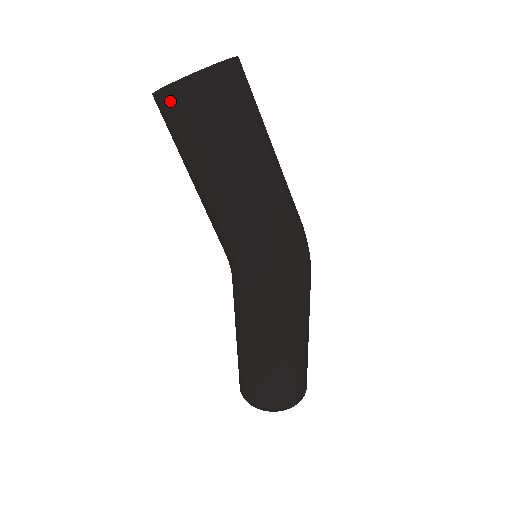
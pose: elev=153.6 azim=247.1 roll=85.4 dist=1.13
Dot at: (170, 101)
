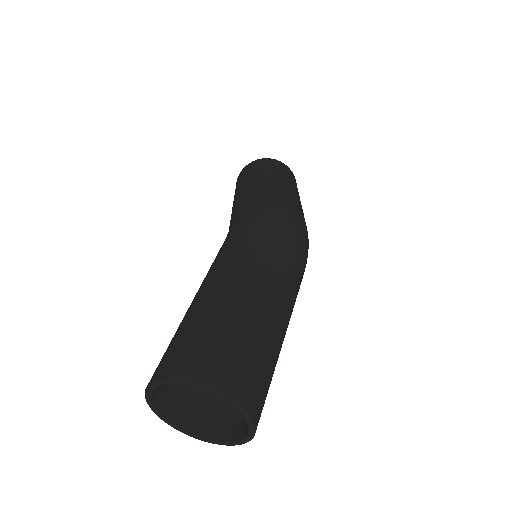
Dot at: (241, 173)
